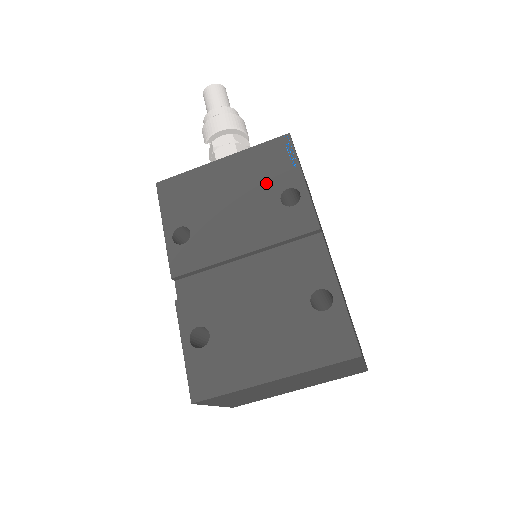
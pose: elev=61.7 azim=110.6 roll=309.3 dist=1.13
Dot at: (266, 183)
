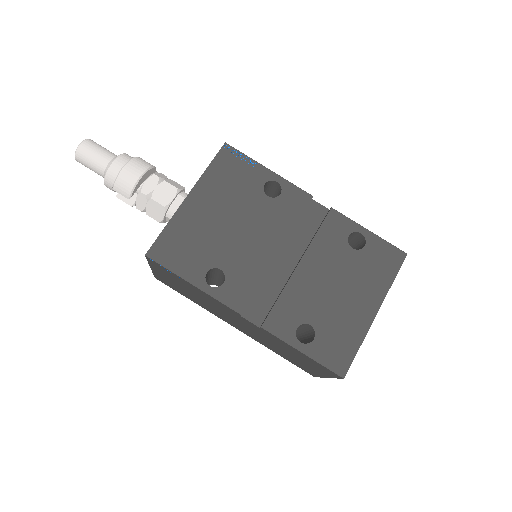
Dot at: (244, 191)
